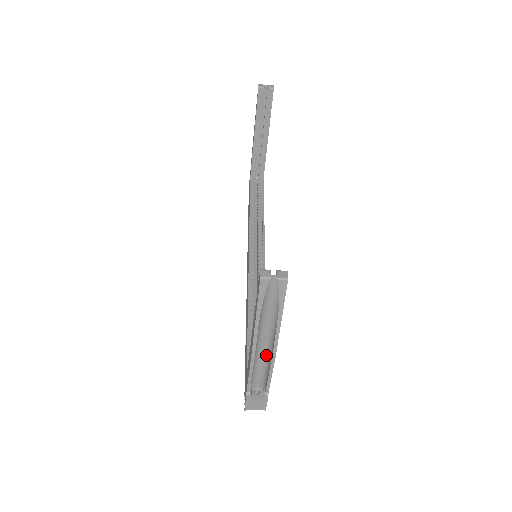
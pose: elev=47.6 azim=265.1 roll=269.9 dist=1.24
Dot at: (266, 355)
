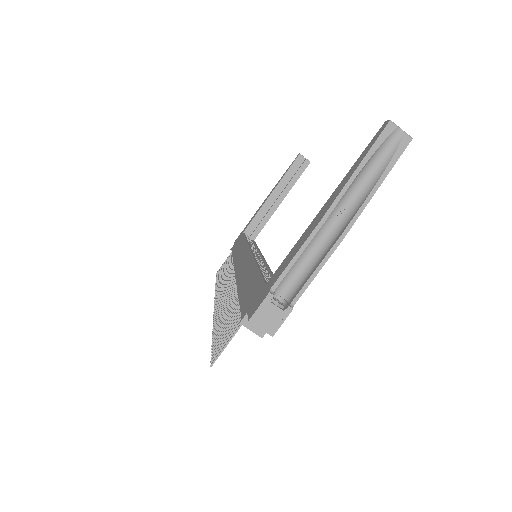
Dot at: (323, 245)
